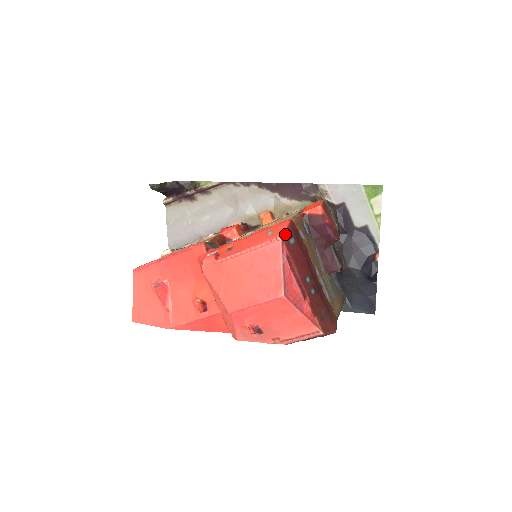
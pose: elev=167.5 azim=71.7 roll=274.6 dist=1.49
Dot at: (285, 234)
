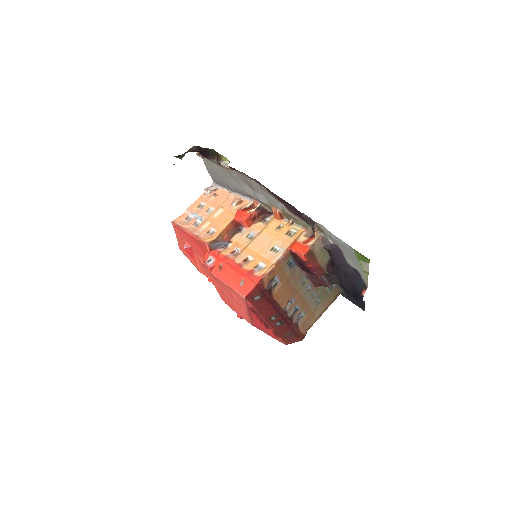
Dot at: (249, 295)
